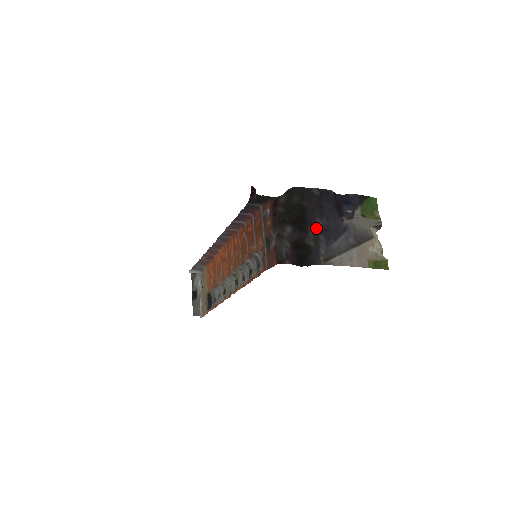
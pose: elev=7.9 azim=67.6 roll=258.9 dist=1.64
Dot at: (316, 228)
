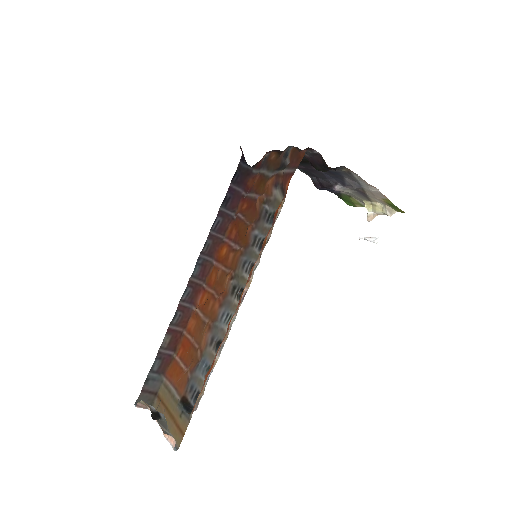
Dot at: occluded
